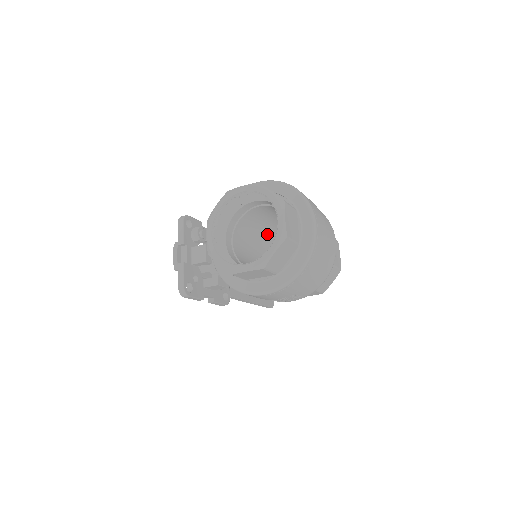
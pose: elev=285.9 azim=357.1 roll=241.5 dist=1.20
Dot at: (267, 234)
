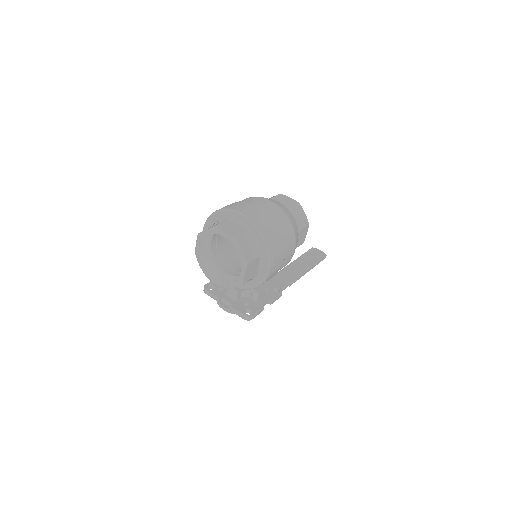
Dot at: occluded
